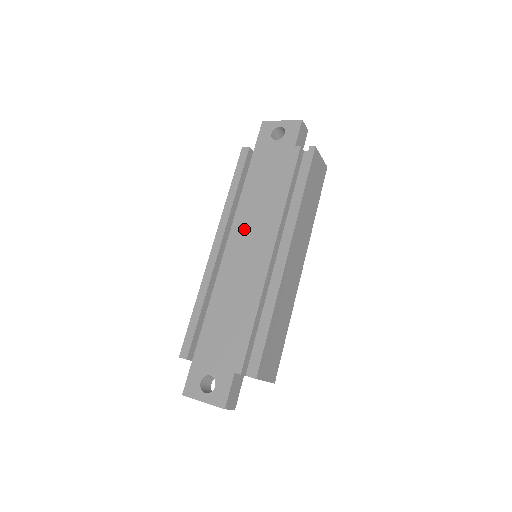
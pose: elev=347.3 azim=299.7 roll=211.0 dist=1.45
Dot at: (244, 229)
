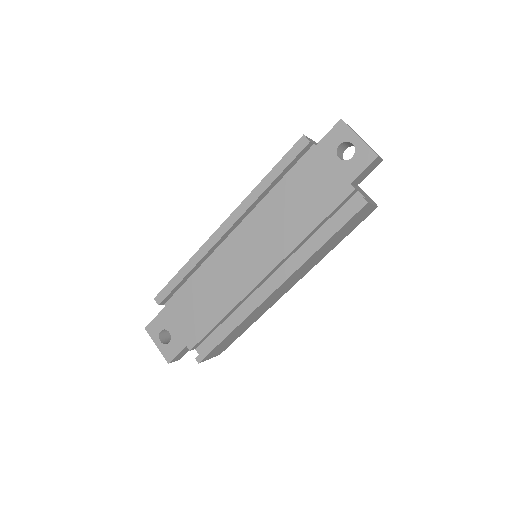
Dot at: (255, 233)
